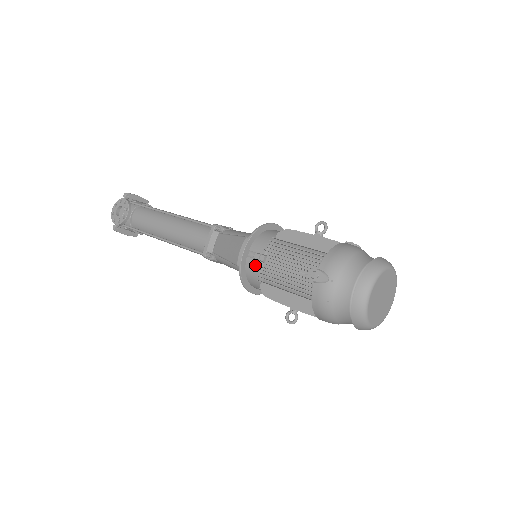
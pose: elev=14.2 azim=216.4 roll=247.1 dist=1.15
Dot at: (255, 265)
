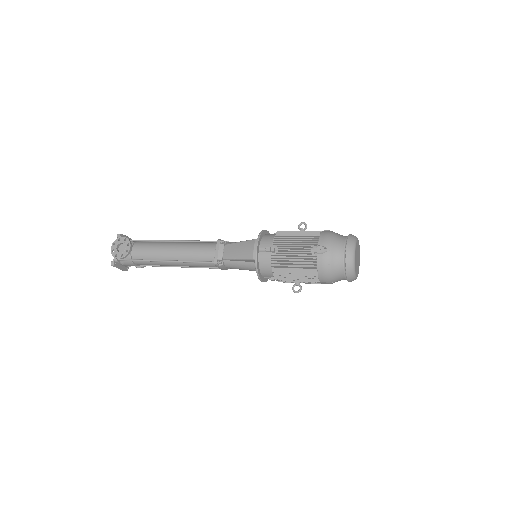
Dot at: (267, 256)
